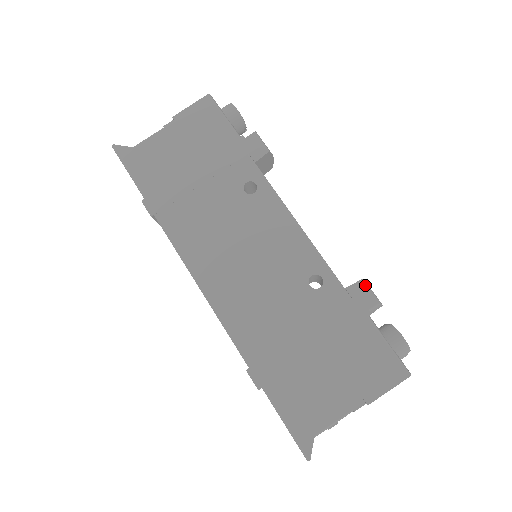
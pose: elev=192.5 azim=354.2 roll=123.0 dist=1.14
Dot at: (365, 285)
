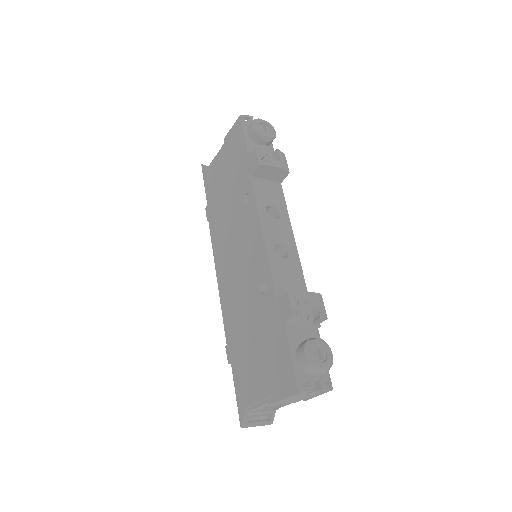
Dot at: (288, 298)
